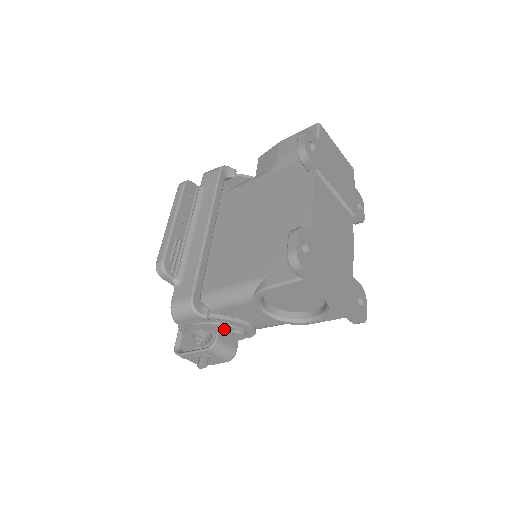
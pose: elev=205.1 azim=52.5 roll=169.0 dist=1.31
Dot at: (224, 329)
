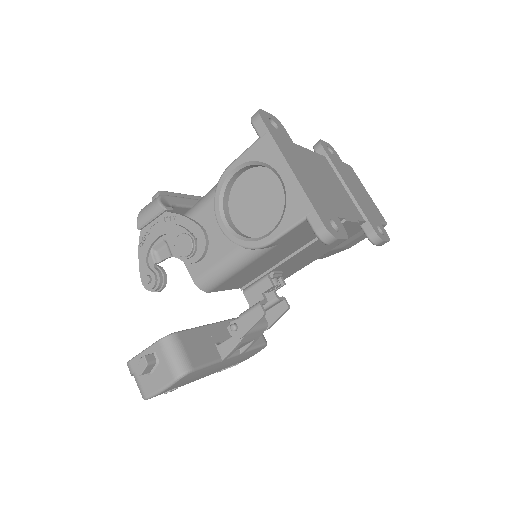
Dot at: (177, 235)
